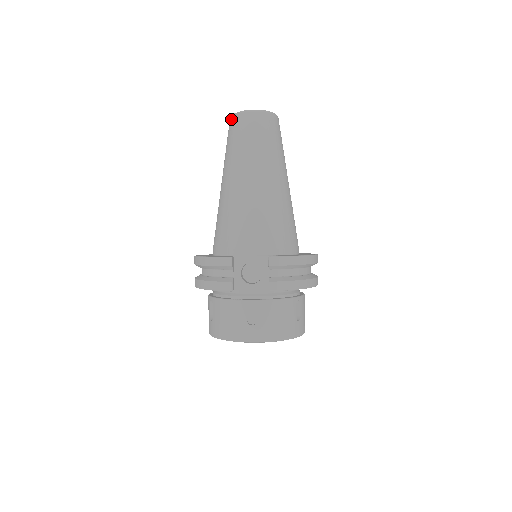
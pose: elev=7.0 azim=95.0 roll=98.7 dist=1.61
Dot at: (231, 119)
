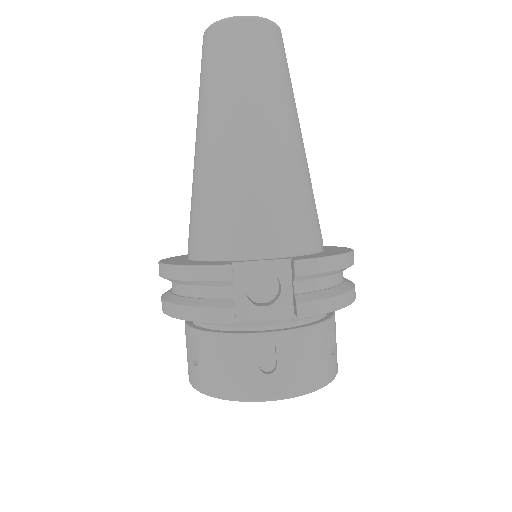
Dot at: (207, 33)
